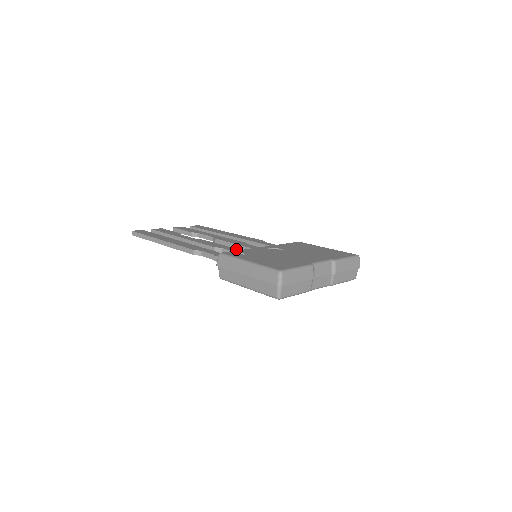
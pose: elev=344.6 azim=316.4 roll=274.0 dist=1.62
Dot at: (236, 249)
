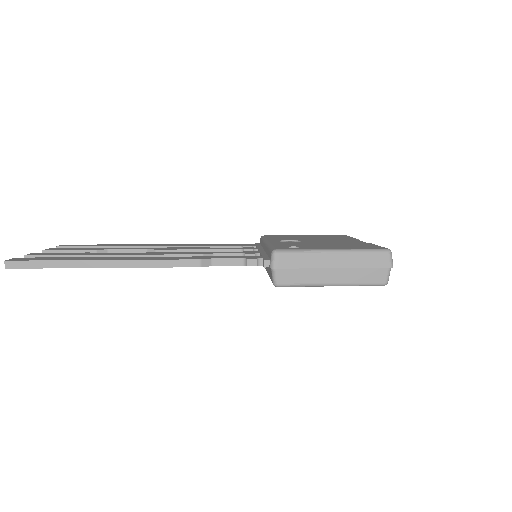
Dot at: occluded
